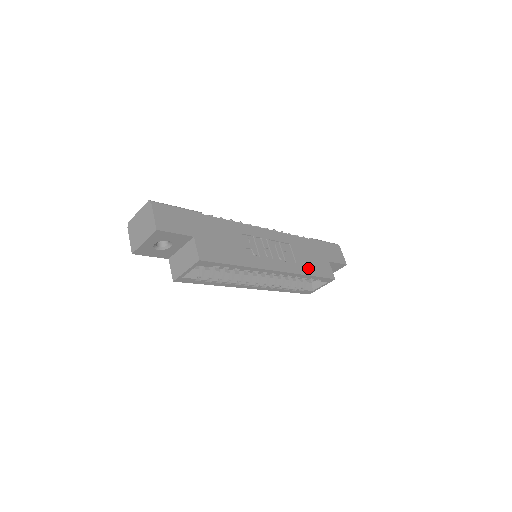
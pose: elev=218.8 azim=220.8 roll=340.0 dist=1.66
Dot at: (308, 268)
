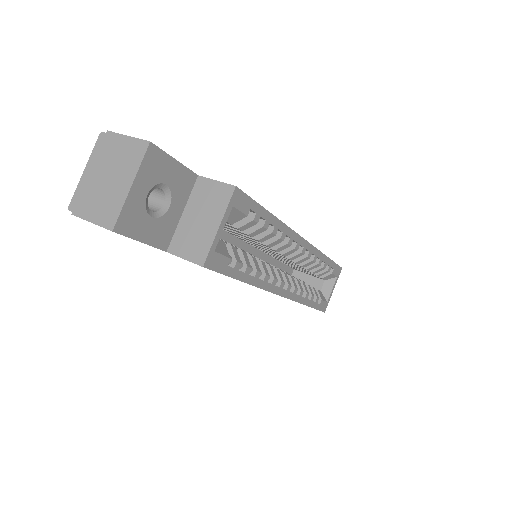
Dot at: occluded
